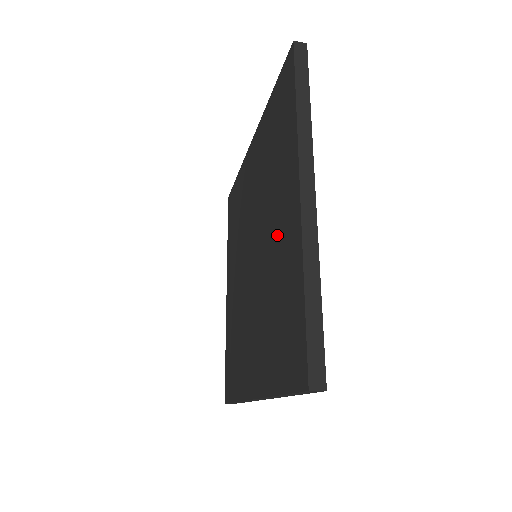
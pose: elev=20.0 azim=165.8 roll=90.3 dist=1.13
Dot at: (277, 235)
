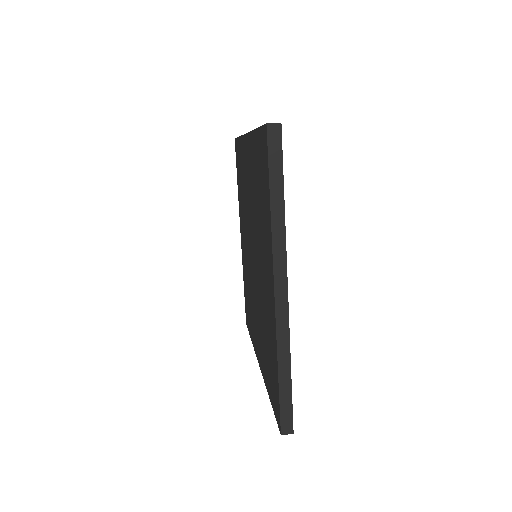
Dot at: (264, 287)
